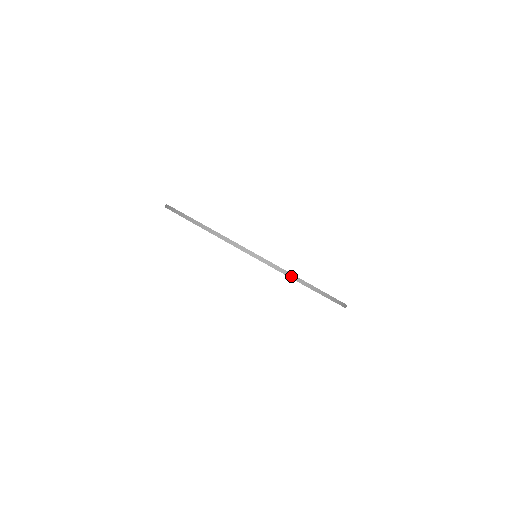
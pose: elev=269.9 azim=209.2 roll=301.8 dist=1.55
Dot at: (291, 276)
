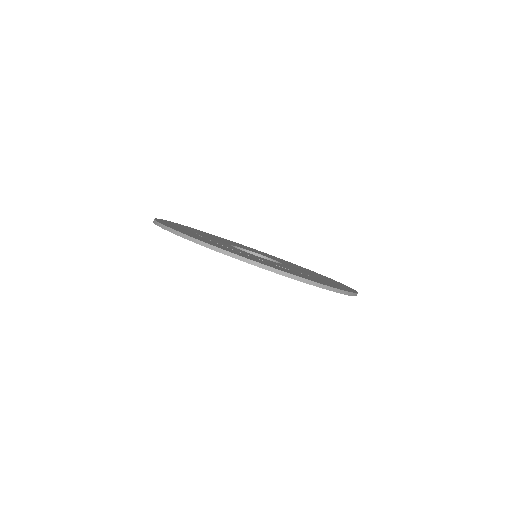
Dot at: (220, 251)
